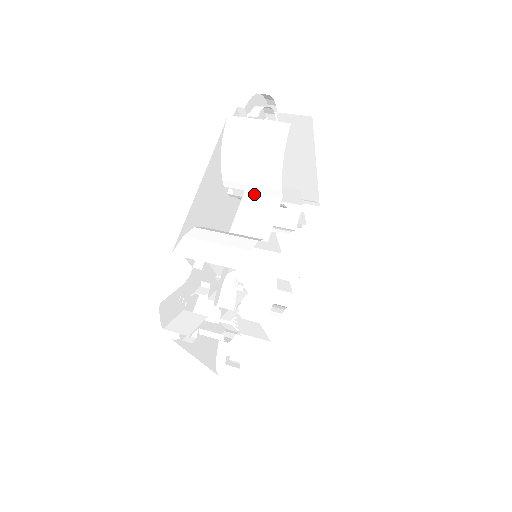
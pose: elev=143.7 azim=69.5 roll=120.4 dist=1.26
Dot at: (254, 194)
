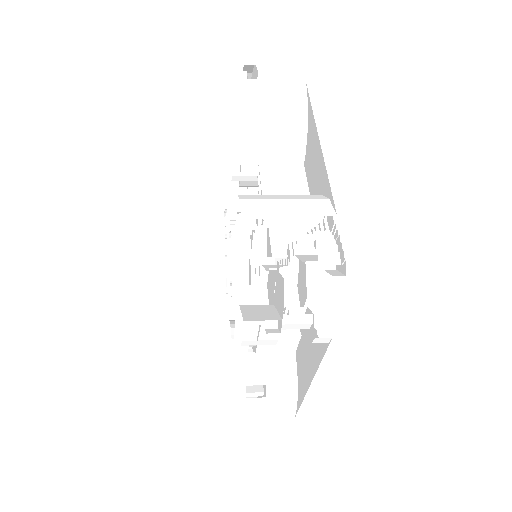
Dot at: (271, 166)
